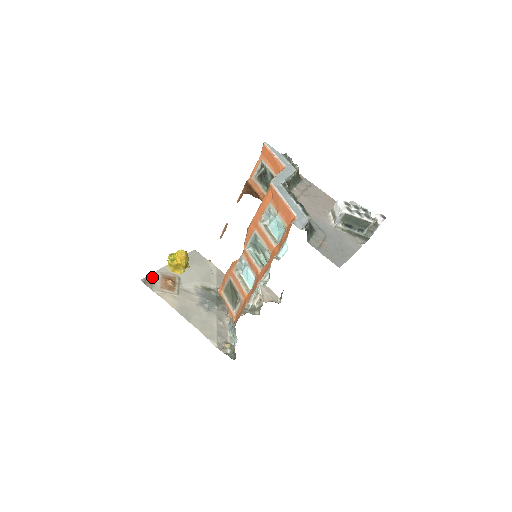
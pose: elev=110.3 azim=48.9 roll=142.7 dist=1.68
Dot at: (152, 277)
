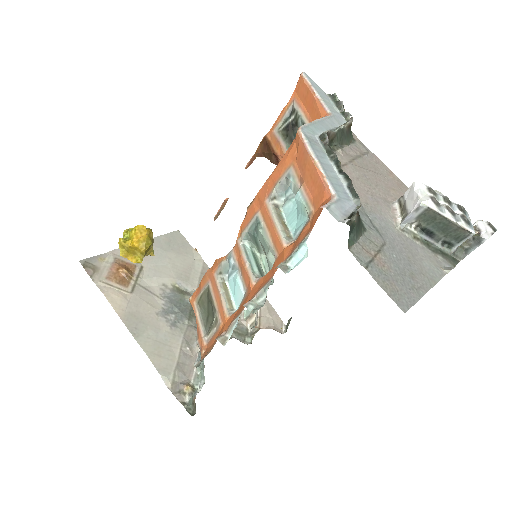
Dot at: (99, 259)
